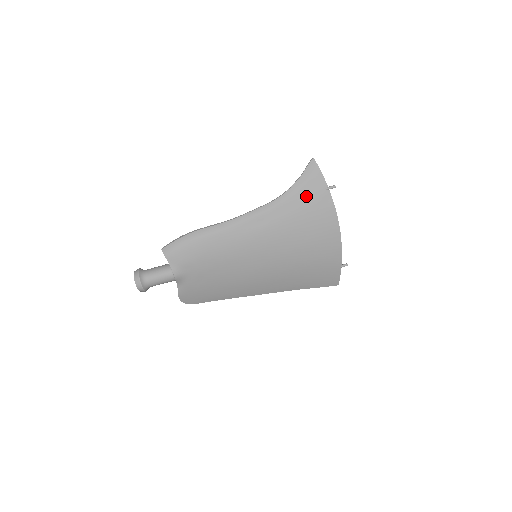
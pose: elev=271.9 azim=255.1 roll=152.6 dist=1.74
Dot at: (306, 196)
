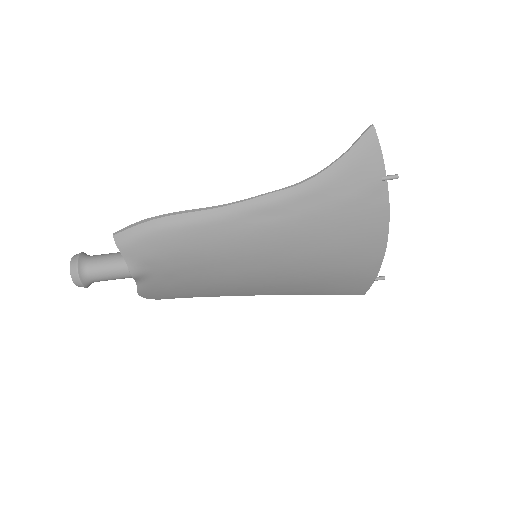
Dot at: (349, 186)
